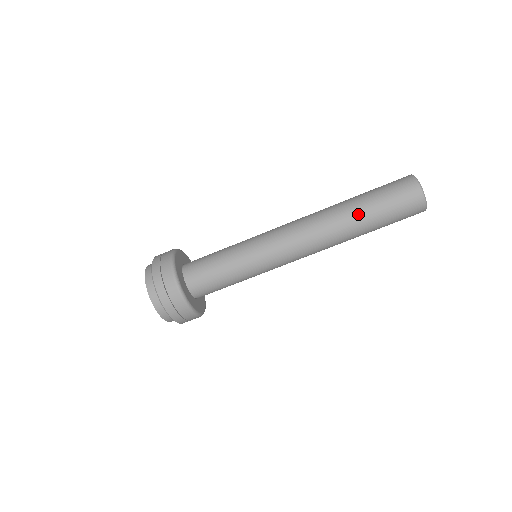
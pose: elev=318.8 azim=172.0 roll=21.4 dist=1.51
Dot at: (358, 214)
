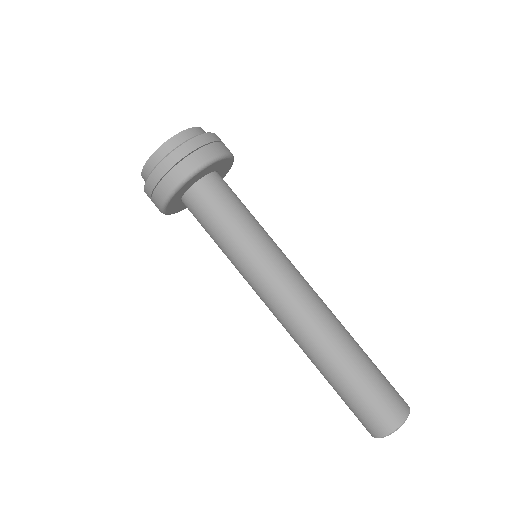
Dot at: (331, 374)
